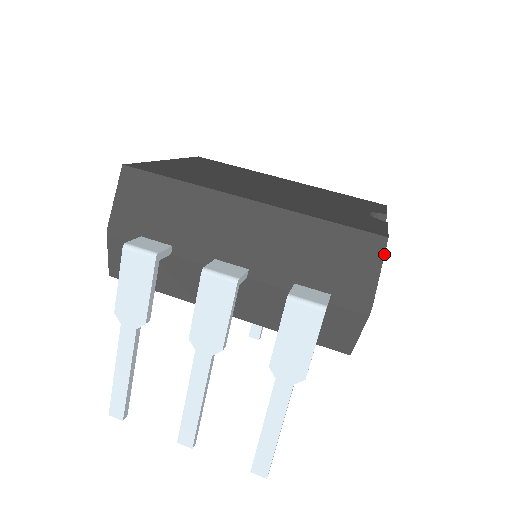
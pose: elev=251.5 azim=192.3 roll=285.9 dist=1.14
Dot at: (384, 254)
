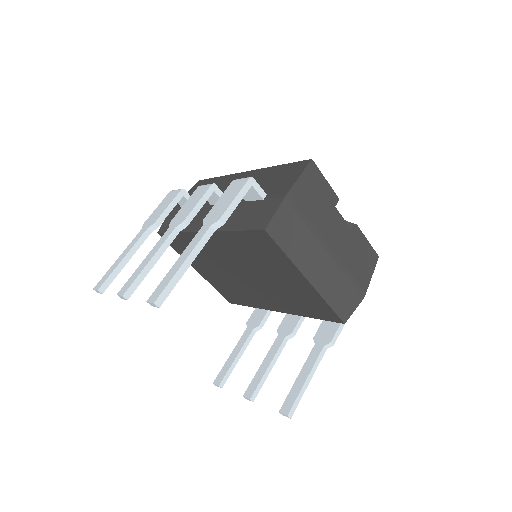
Dot at: (306, 166)
